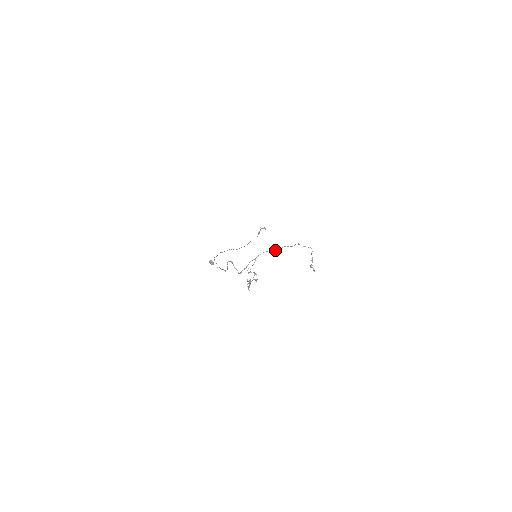
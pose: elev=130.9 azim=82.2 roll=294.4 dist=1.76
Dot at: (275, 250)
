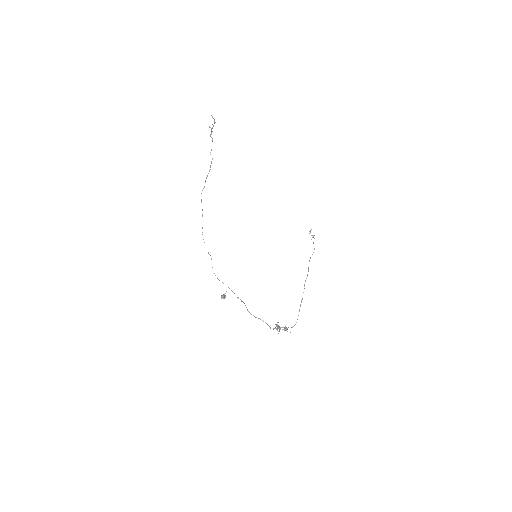
Dot at: occluded
